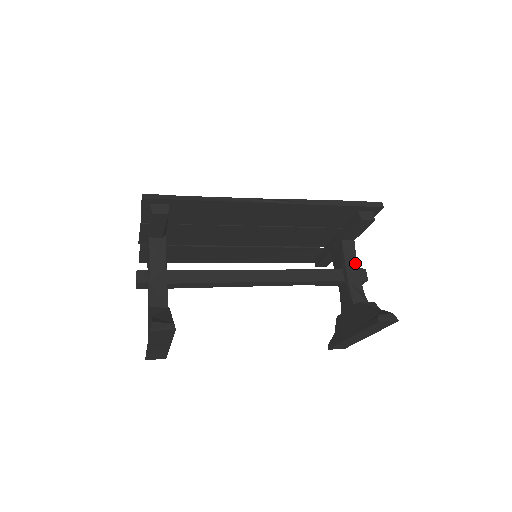
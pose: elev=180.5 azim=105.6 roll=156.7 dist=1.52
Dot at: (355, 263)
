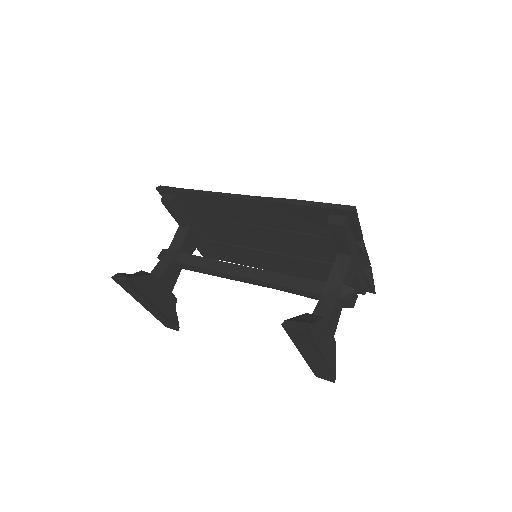
Dot at: (342, 279)
